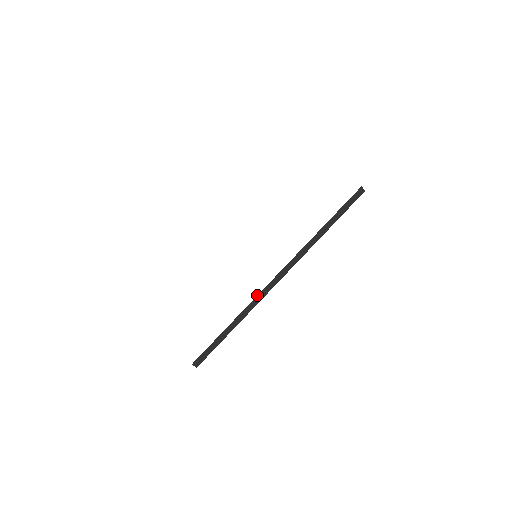
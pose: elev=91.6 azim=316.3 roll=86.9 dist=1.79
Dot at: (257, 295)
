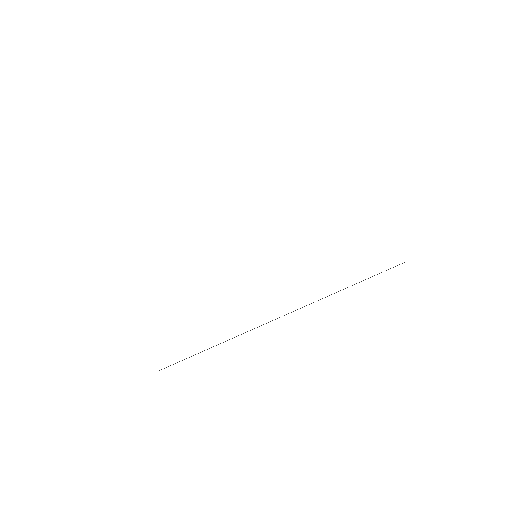
Dot at: (254, 328)
